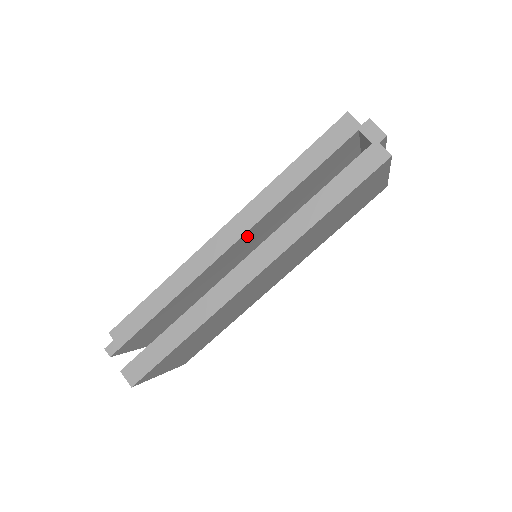
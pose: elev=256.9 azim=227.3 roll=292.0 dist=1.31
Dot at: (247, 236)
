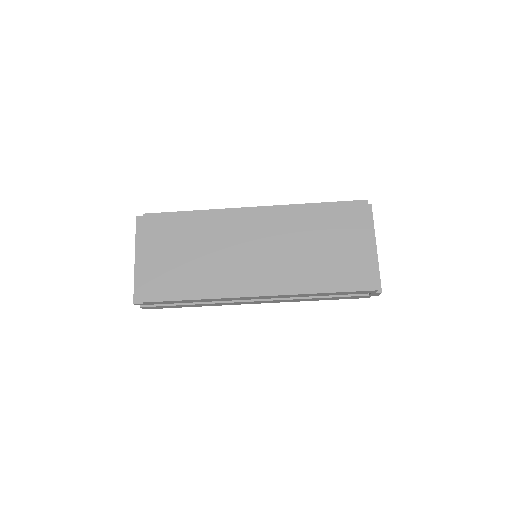
Dot at: occluded
